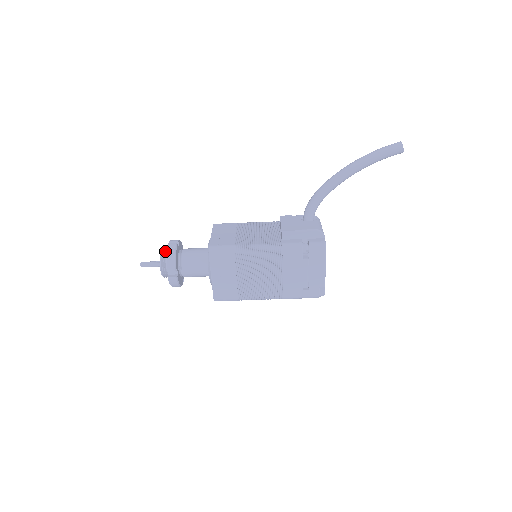
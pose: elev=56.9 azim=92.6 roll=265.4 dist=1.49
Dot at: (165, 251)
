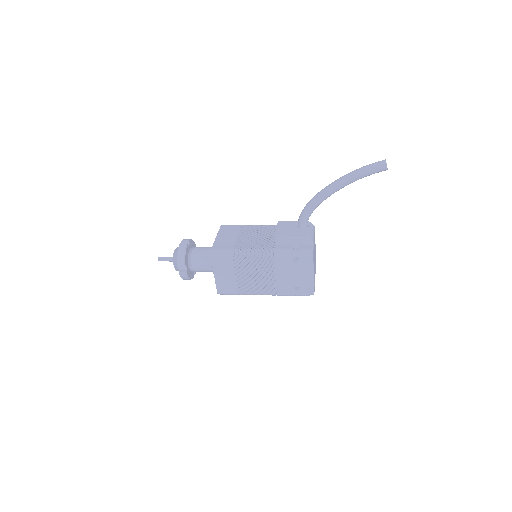
Dot at: occluded
